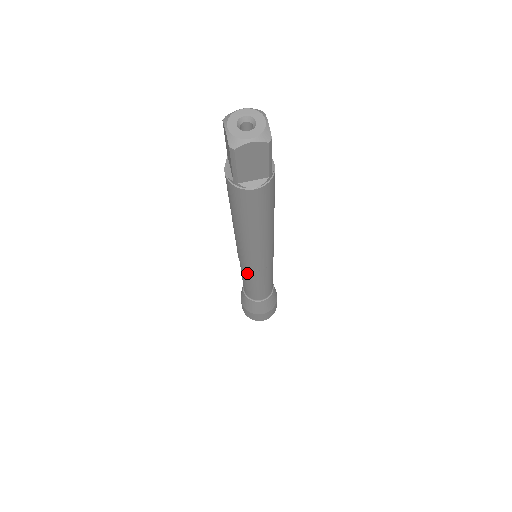
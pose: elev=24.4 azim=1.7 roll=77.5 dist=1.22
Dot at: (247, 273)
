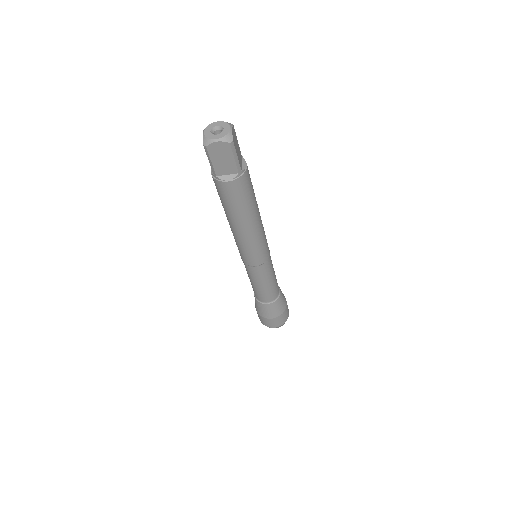
Dot at: (248, 270)
